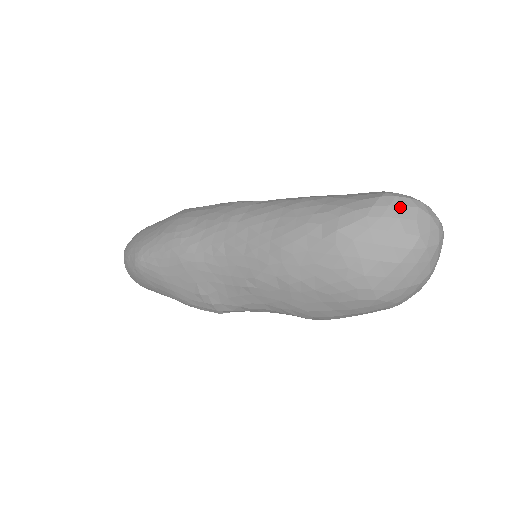
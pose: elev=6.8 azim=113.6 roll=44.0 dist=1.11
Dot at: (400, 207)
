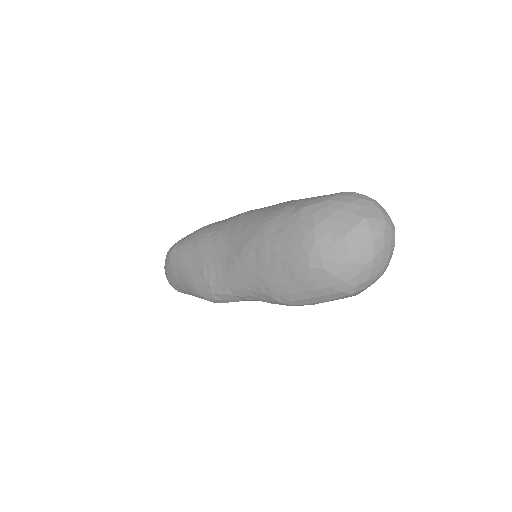
Dot at: (356, 197)
